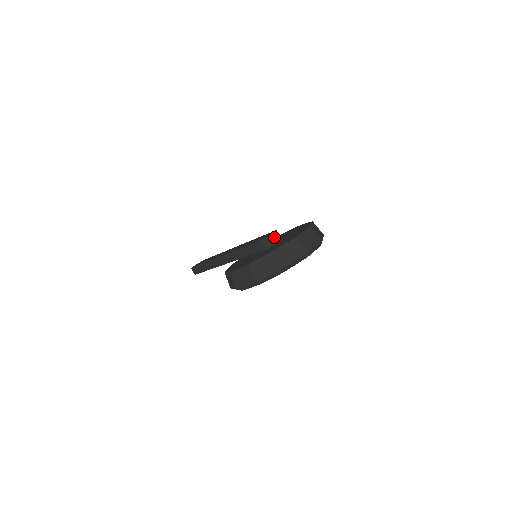
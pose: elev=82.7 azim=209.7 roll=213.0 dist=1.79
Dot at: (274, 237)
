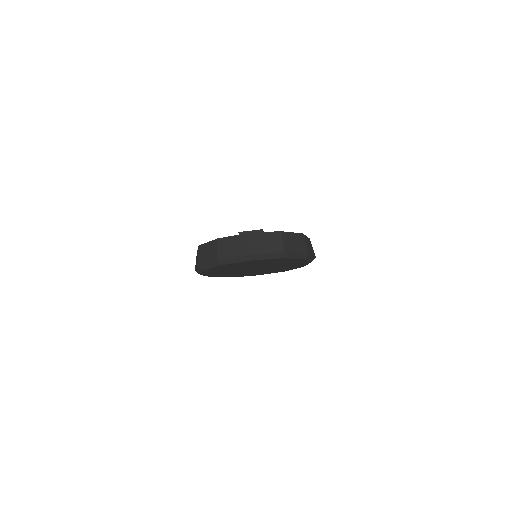
Dot at: occluded
